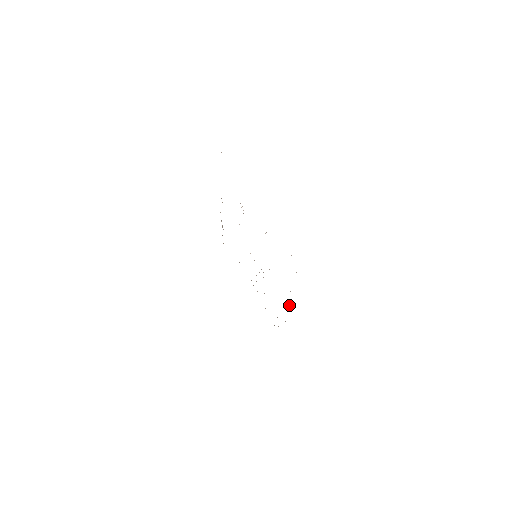
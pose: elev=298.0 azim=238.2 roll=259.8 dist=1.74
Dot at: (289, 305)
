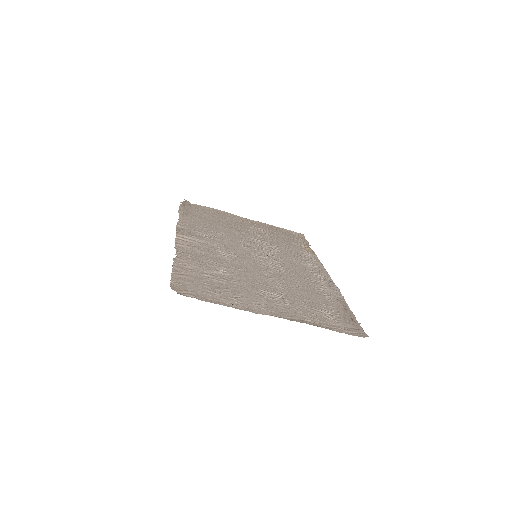
Dot at: (319, 276)
